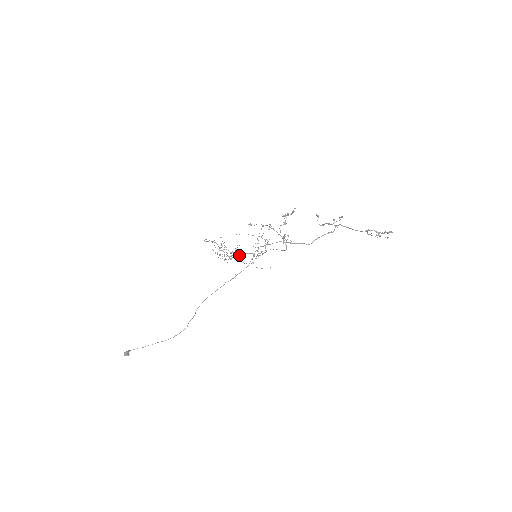
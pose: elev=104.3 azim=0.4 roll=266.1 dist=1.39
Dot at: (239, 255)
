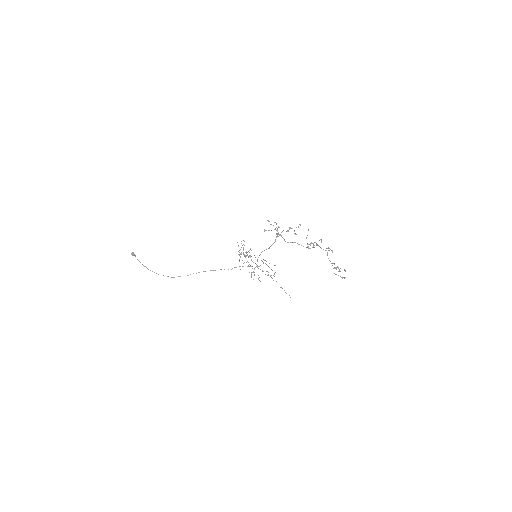
Dot at: occluded
